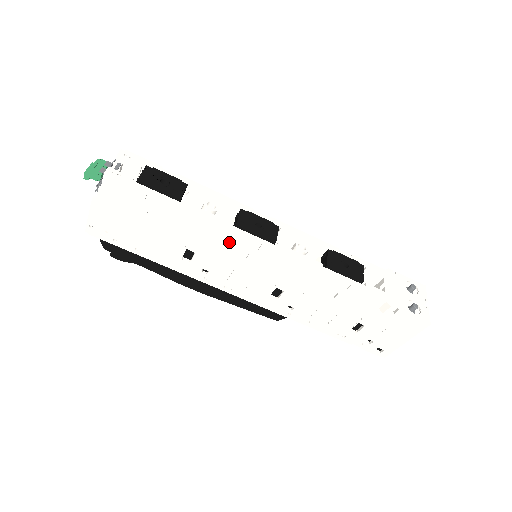
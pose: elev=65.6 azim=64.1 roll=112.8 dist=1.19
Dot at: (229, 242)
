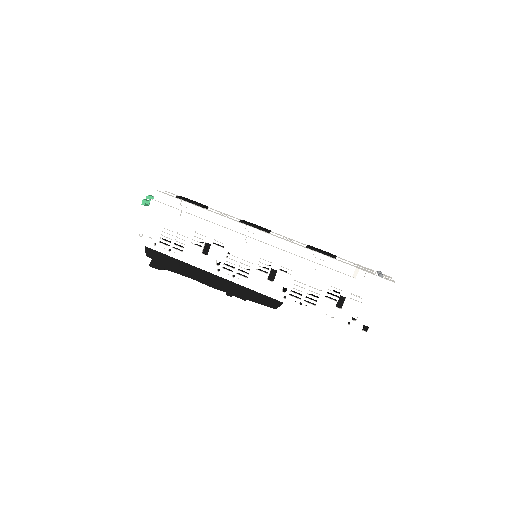
Dot at: (235, 231)
